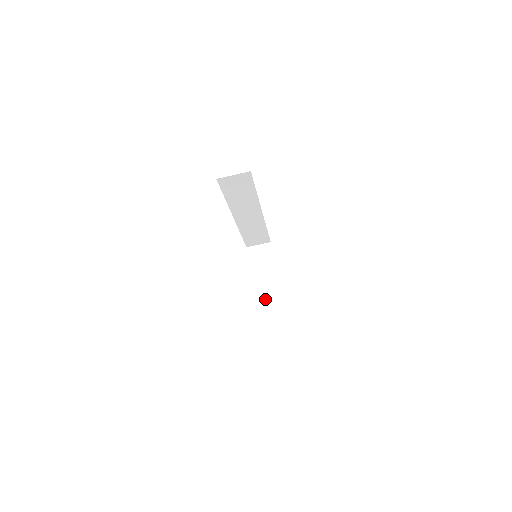
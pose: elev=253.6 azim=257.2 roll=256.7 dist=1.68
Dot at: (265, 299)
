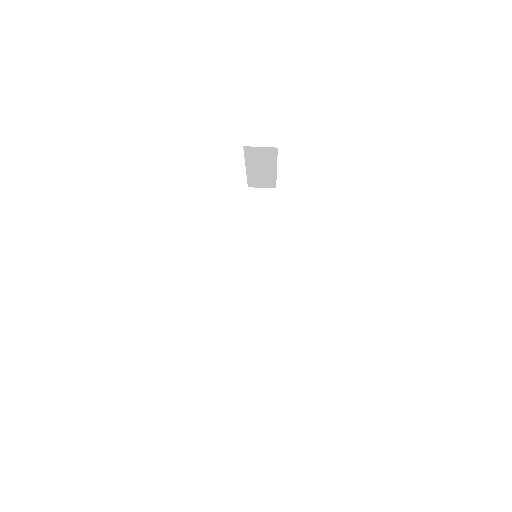
Dot at: occluded
